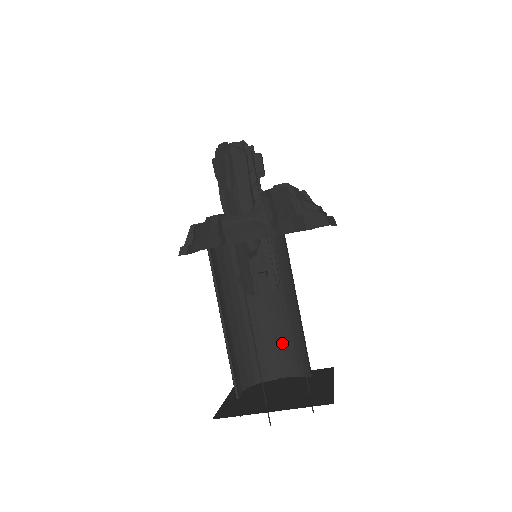
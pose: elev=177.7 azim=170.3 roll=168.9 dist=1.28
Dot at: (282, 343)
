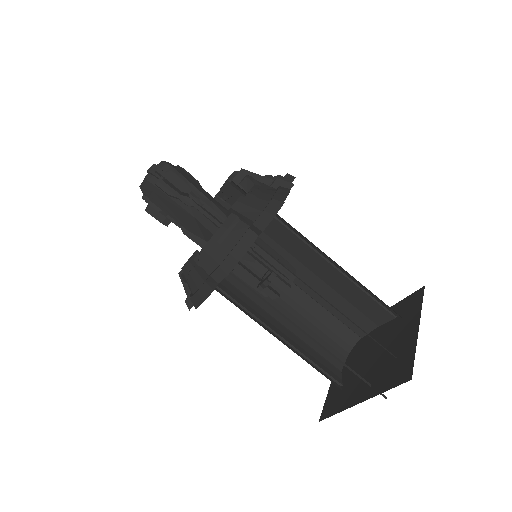
Dot at: occluded
